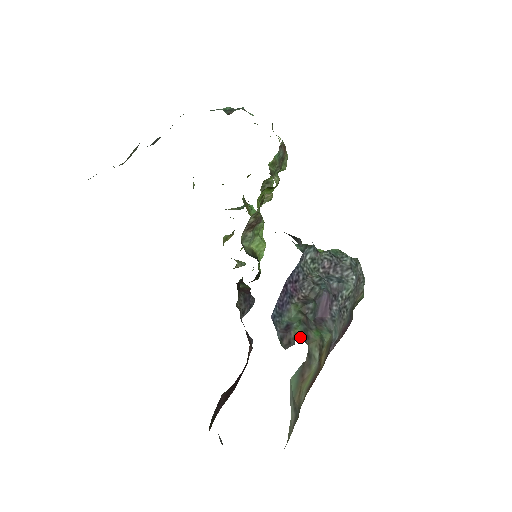
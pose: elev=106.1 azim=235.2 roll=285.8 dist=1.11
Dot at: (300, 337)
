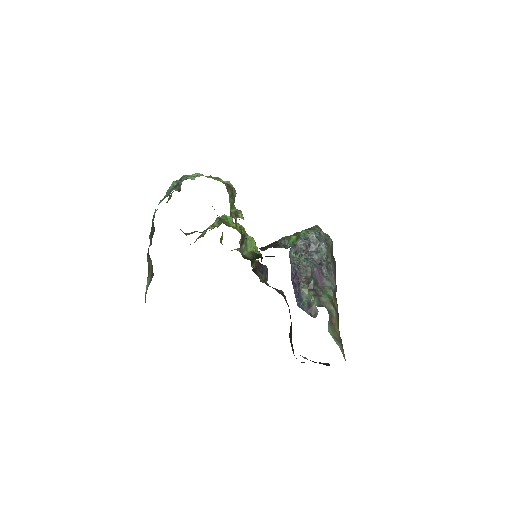
Dot at: (319, 306)
